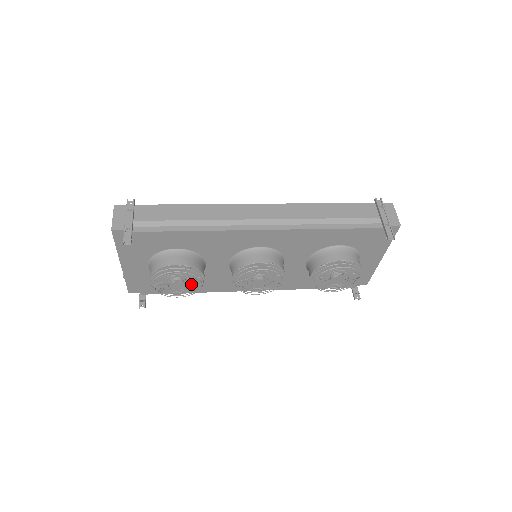
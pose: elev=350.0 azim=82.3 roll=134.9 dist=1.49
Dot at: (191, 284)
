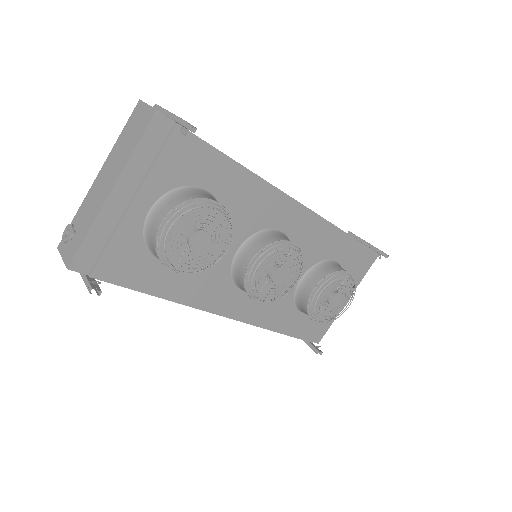
Dot at: occluded
